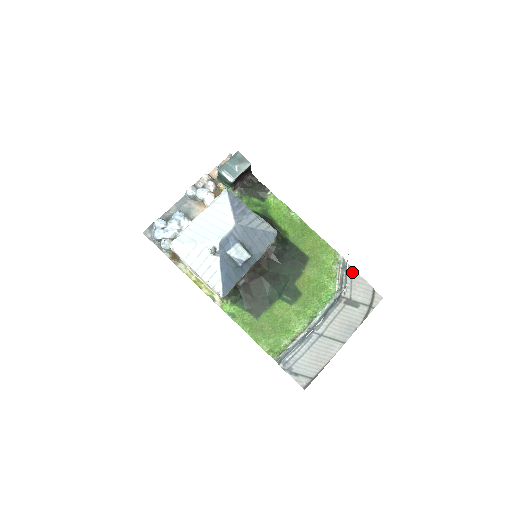
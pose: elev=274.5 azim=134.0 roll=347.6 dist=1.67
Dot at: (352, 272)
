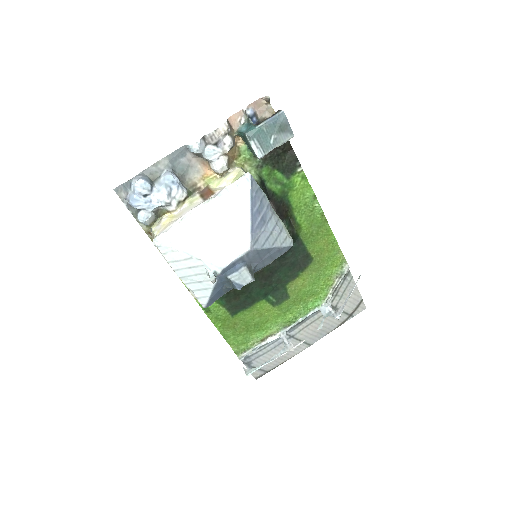
Dot at: (350, 281)
